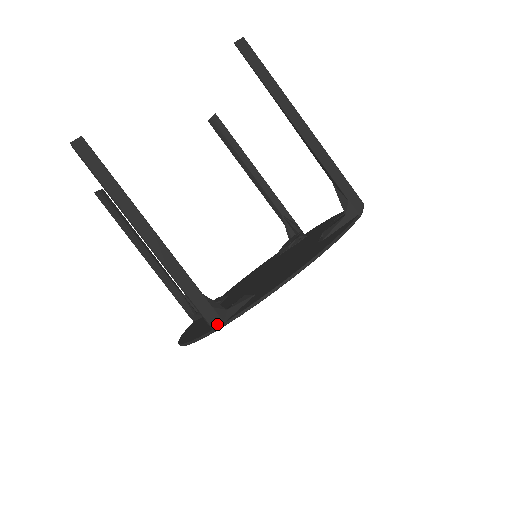
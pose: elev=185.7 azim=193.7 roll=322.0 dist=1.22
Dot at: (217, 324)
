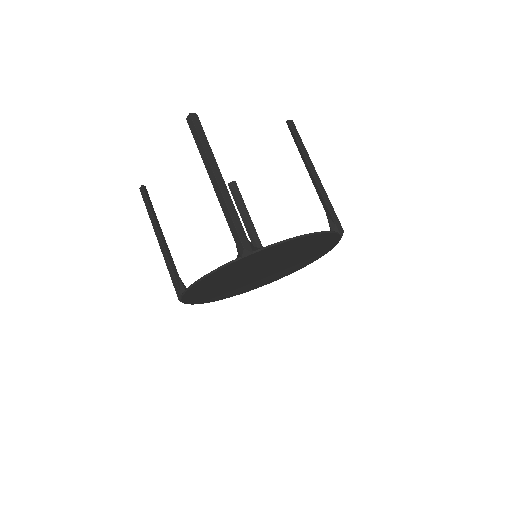
Dot at: (248, 250)
